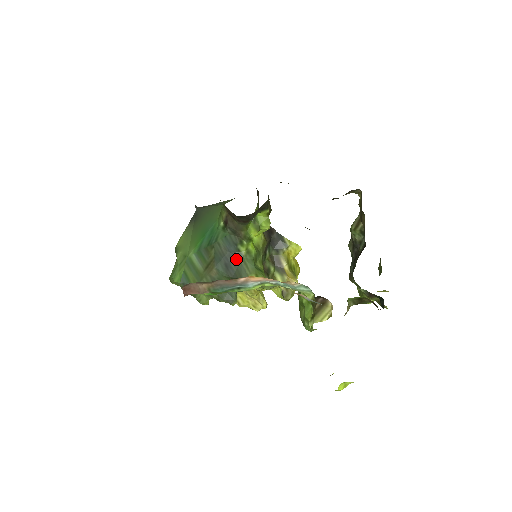
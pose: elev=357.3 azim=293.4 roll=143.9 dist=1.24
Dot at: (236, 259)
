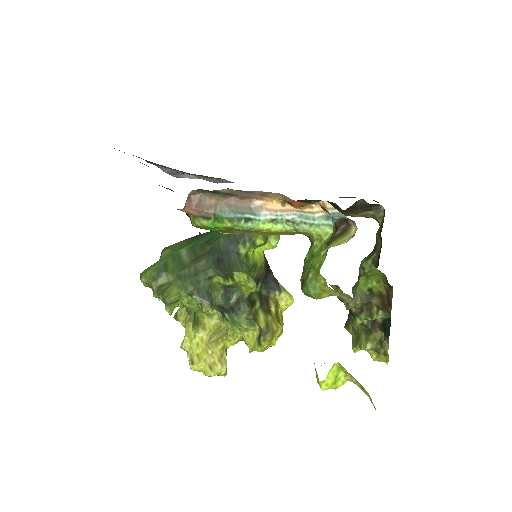
Dot at: (232, 257)
